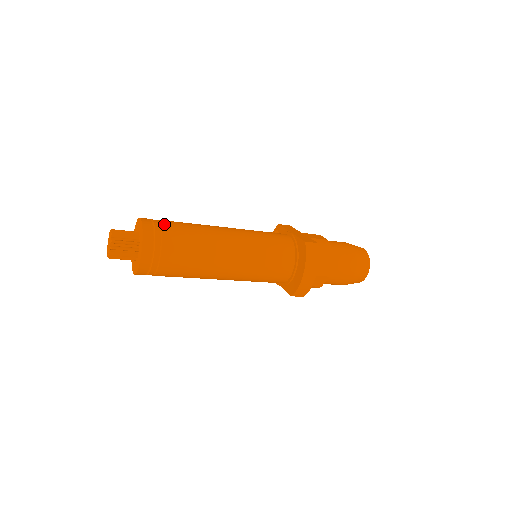
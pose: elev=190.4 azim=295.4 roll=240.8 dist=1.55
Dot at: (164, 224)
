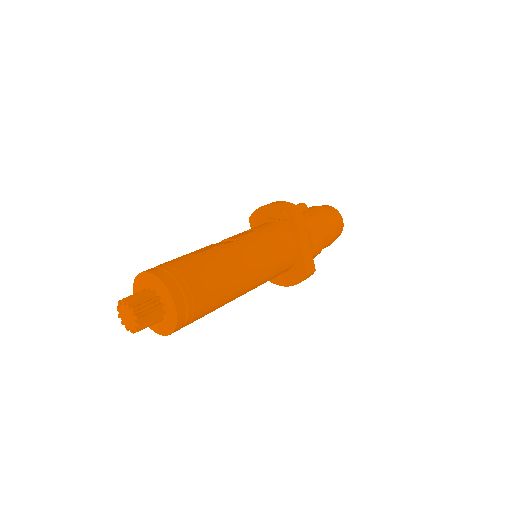
Dot at: (197, 304)
